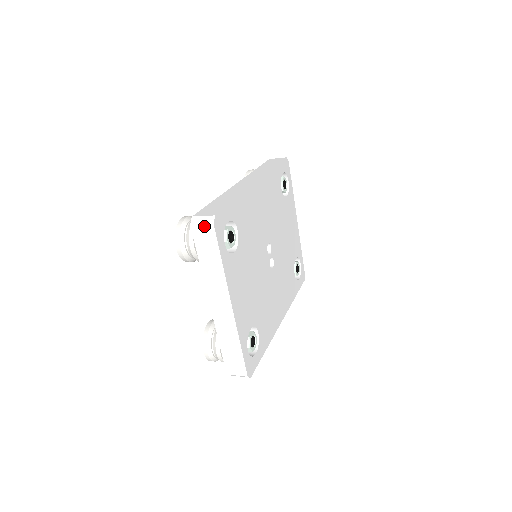
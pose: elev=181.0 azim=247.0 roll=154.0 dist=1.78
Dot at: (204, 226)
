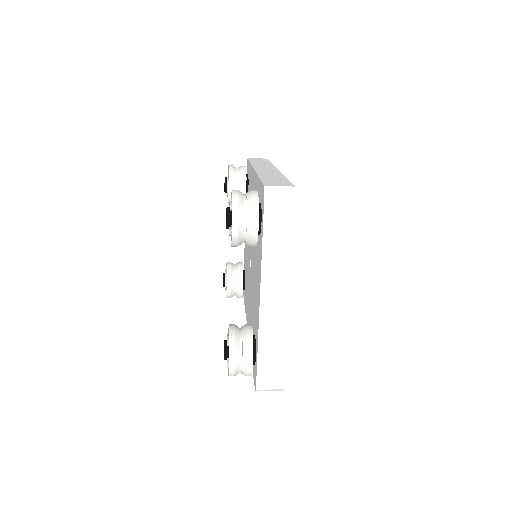
Dot at: (283, 197)
